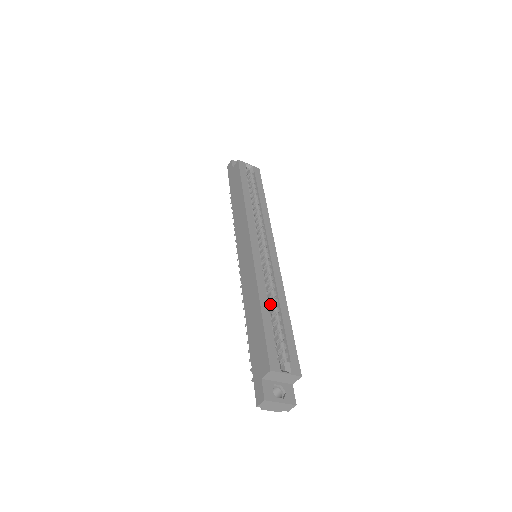
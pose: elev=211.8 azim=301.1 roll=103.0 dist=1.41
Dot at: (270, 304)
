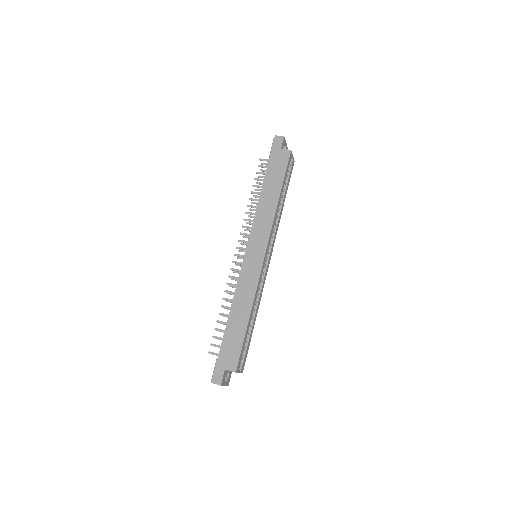
Dot at: occluded
